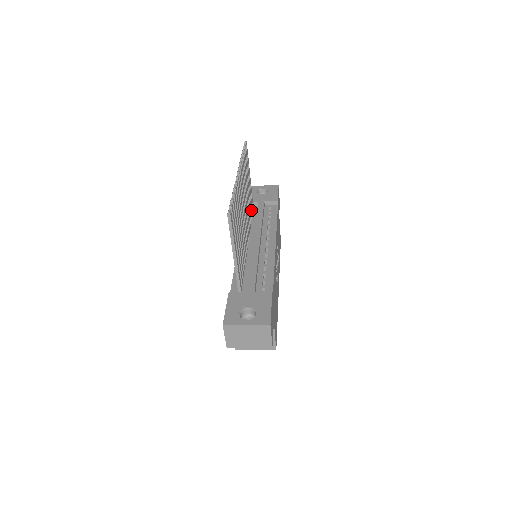
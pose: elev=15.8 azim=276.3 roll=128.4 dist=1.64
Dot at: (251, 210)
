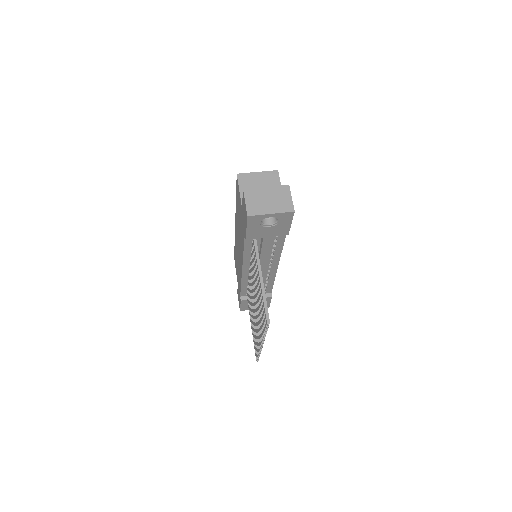
Dot at: occluded
